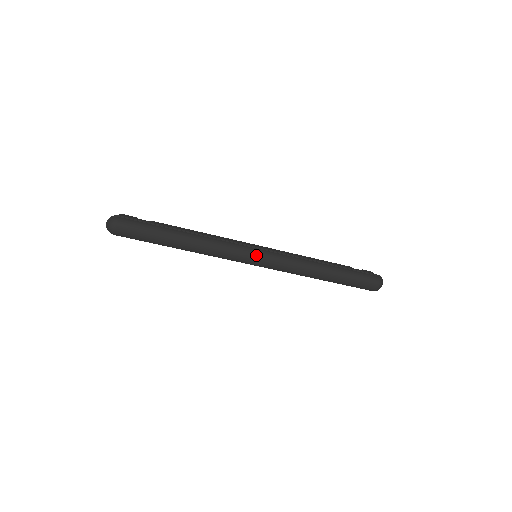
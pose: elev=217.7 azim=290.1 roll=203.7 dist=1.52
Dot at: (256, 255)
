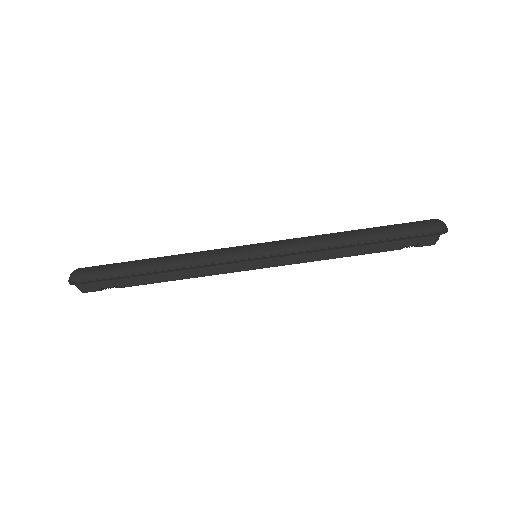
Dot at: occluded
